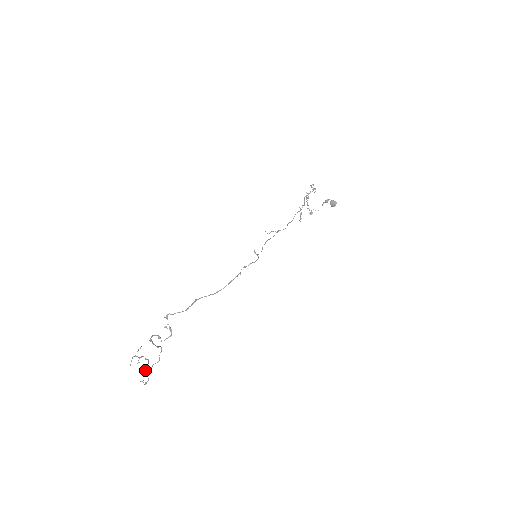
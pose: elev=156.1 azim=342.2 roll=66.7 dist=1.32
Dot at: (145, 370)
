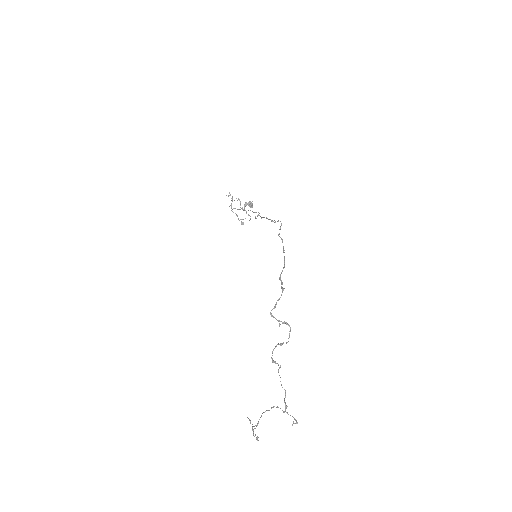
Dot at: (284, 412)
